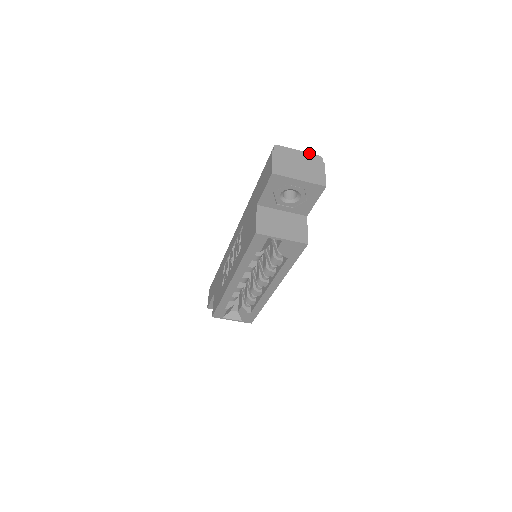
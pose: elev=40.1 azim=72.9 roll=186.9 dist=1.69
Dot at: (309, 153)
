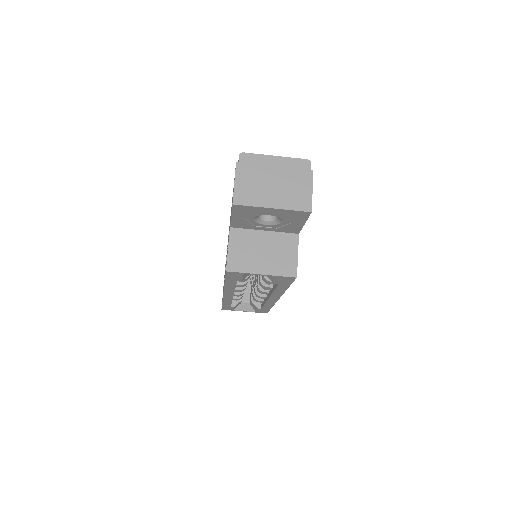
Dot at: (291, 158)
